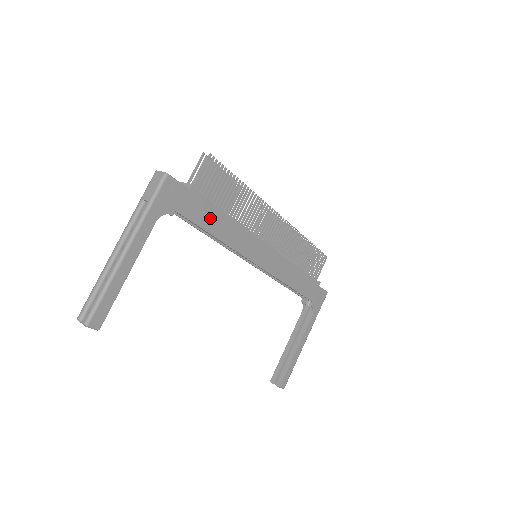
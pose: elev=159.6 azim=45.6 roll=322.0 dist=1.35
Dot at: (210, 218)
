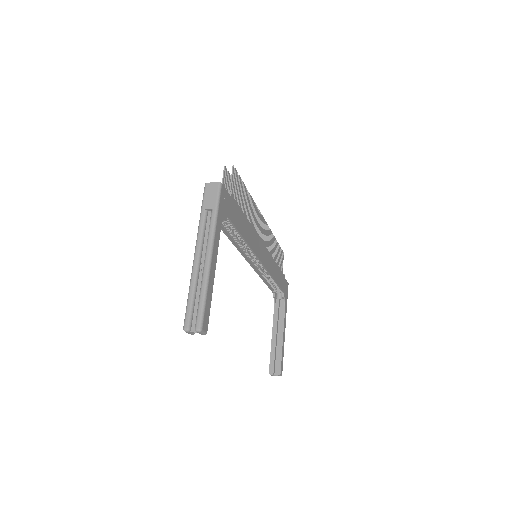
Dot at: (241, 222)
